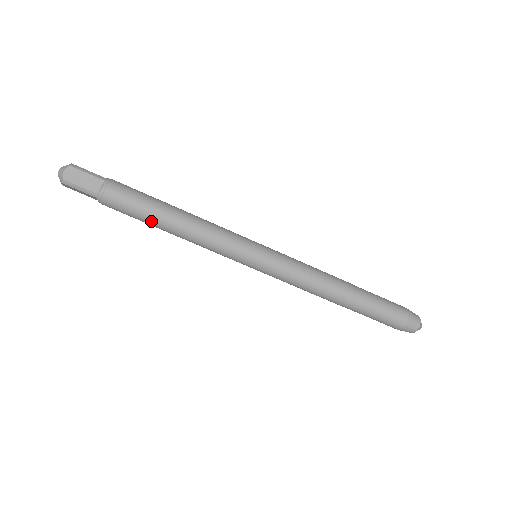
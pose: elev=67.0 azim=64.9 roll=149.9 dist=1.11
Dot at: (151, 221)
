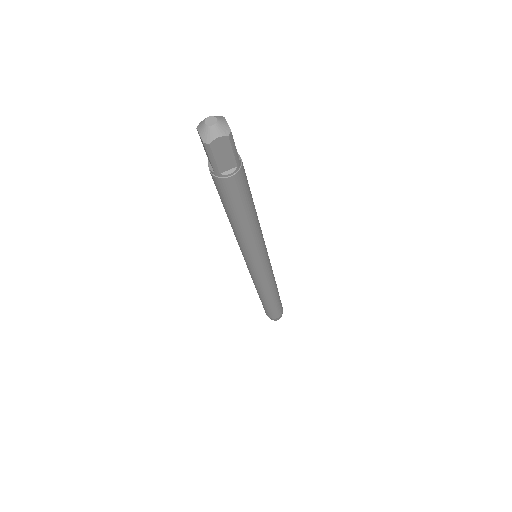
Dot at: (229, 211)
